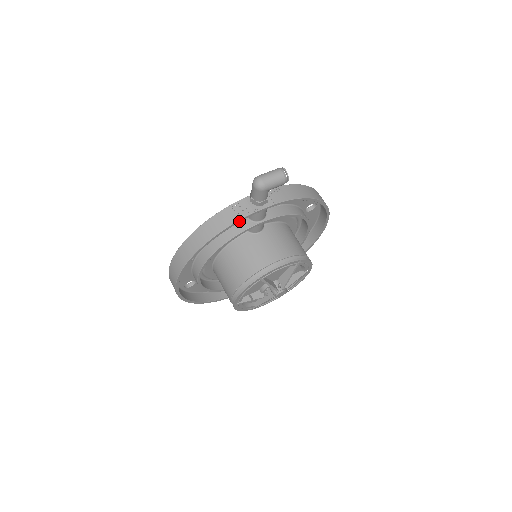
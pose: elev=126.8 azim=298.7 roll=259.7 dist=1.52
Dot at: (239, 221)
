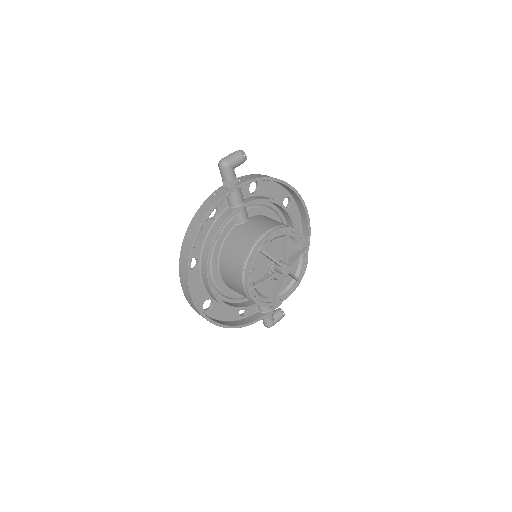
Dot at: (220, 201)
